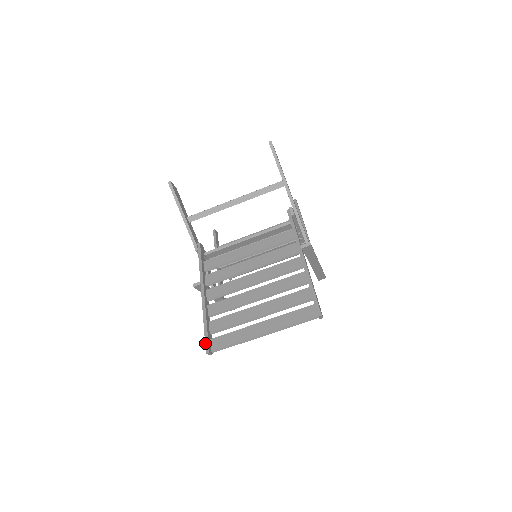
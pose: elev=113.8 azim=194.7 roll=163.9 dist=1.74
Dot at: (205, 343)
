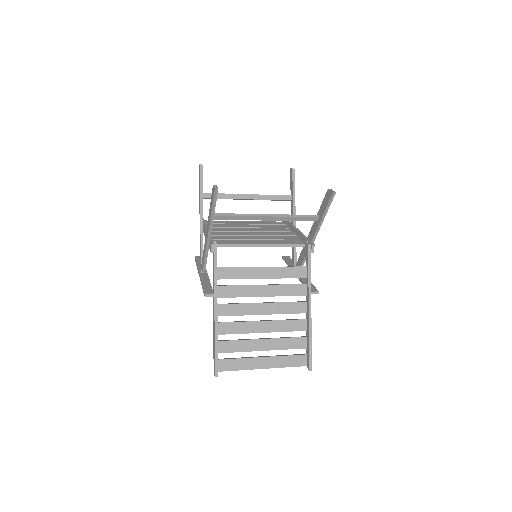
Dot at: (215, 367)
